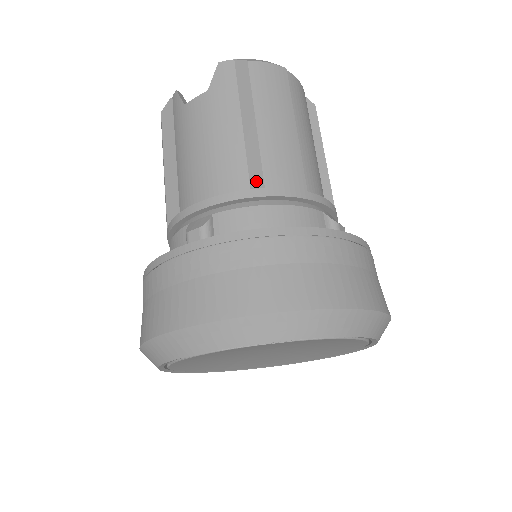
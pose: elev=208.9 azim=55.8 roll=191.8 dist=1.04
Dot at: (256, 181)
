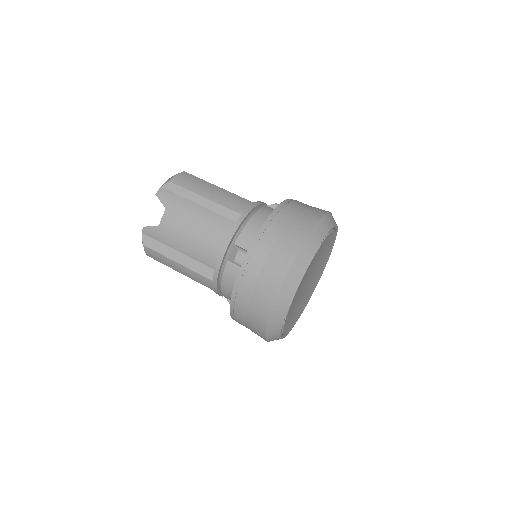
Dot at: (234, 217)
